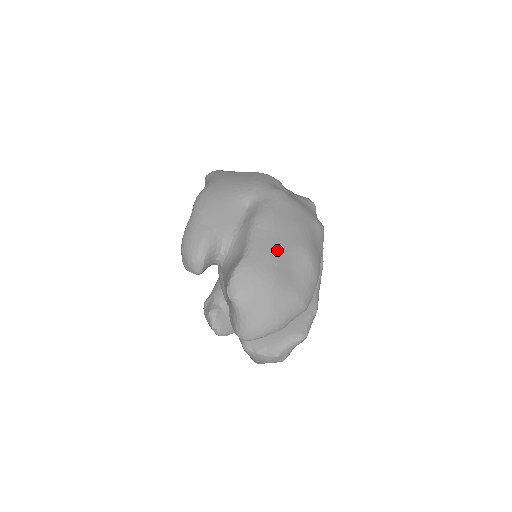
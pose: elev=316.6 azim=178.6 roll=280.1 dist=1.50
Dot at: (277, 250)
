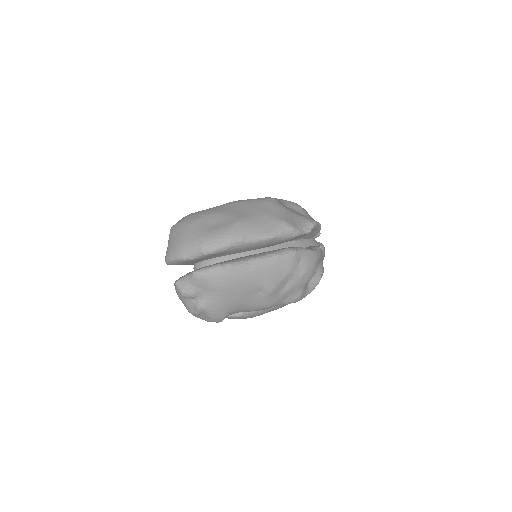
Dot at: (216, 212)
